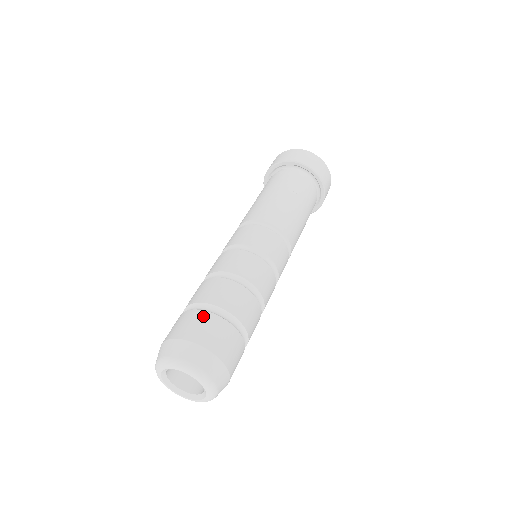
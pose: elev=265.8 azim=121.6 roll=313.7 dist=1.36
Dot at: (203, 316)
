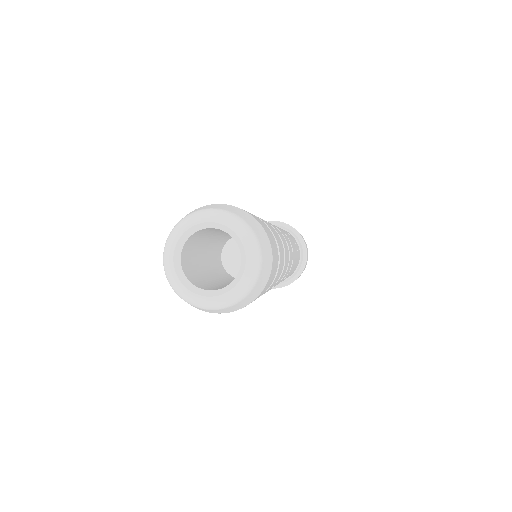
Dot at: occluded
